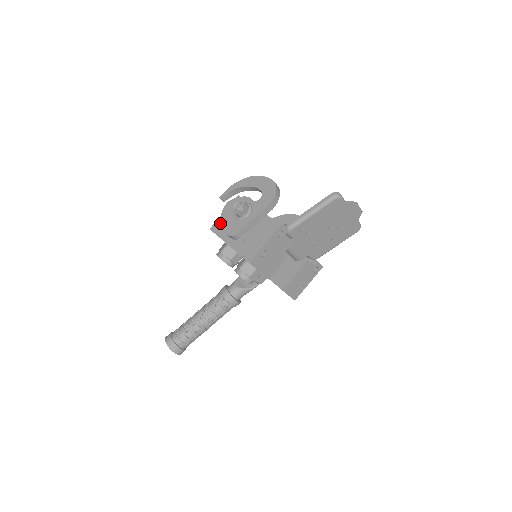
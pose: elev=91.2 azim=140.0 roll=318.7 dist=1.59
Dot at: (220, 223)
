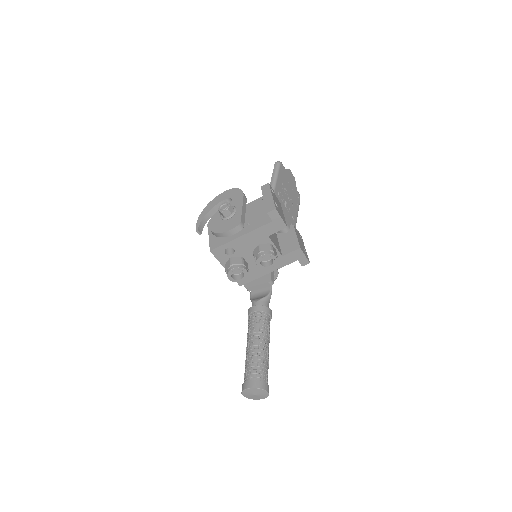
Dot at: (218, 233)
